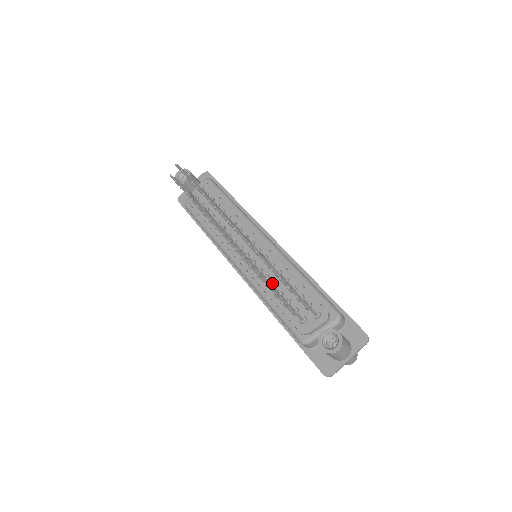
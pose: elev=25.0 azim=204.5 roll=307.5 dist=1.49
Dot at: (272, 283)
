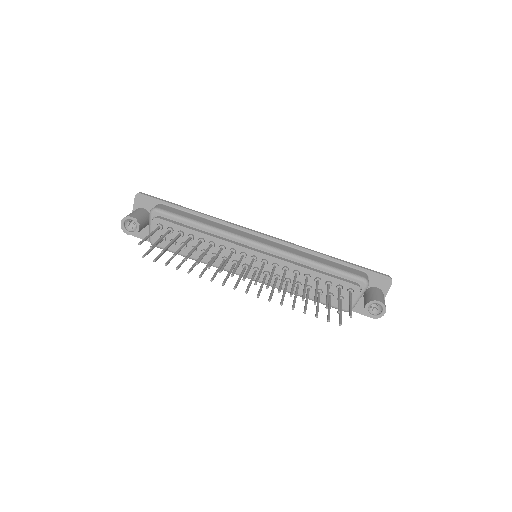
Dot at: (297, 284)
